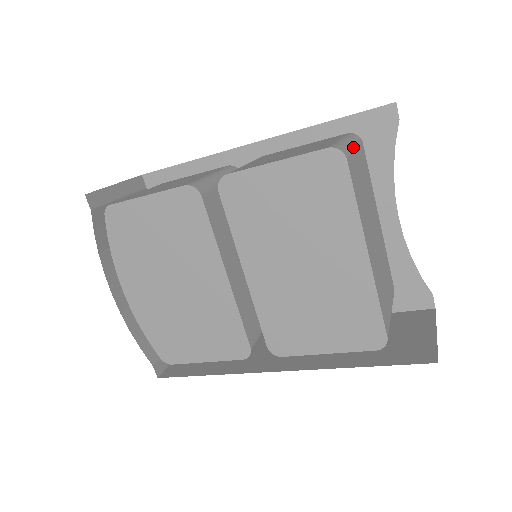
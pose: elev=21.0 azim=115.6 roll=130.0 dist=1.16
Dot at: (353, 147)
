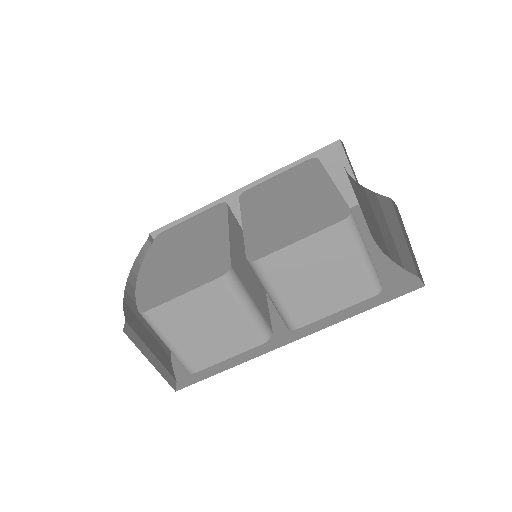
Dot at: occluded
